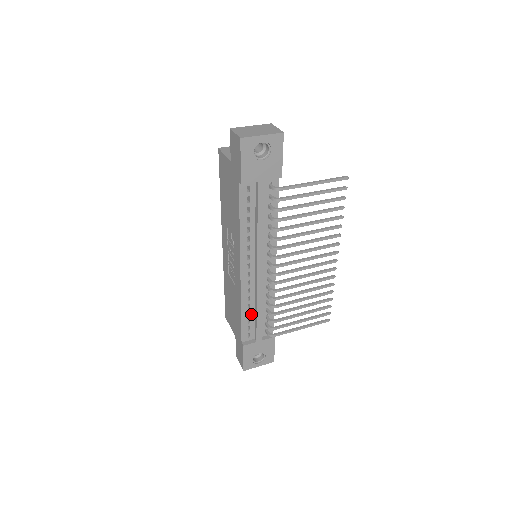
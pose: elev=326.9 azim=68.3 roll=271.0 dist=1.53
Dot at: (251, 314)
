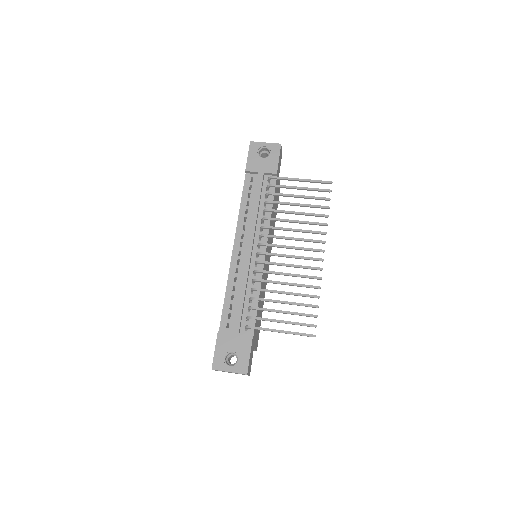
Dot at: (235, 299)
